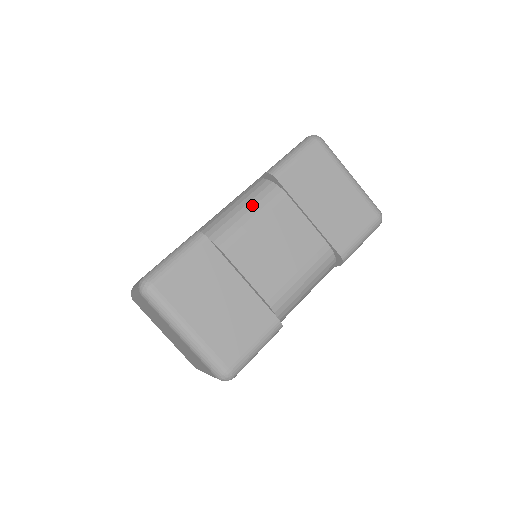
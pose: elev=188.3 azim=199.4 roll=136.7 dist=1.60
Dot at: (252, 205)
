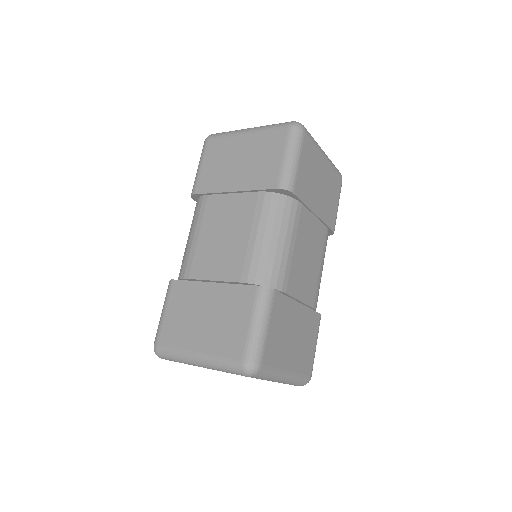
Dot at: (285, 231)
